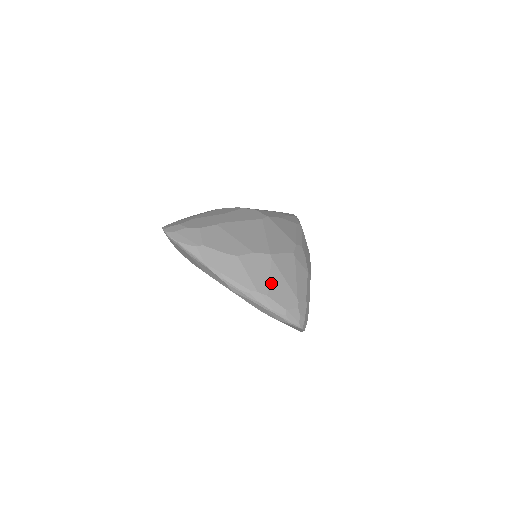
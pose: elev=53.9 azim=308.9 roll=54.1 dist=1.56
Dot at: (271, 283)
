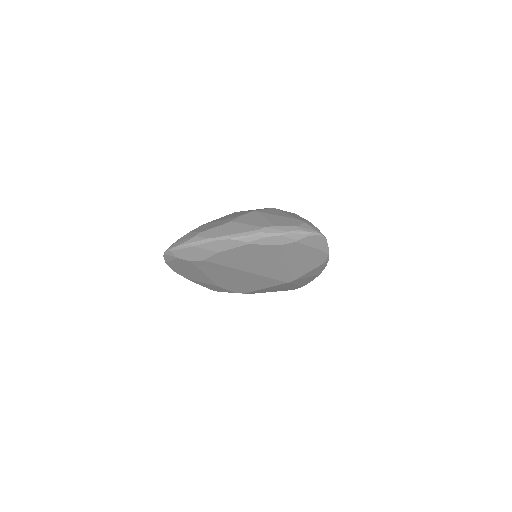
Dot at: (270, 220)
